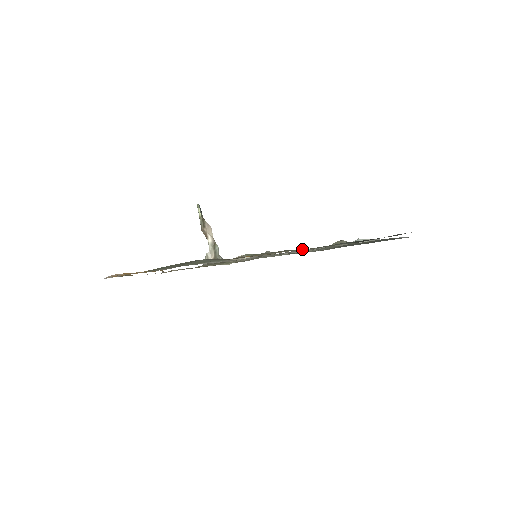
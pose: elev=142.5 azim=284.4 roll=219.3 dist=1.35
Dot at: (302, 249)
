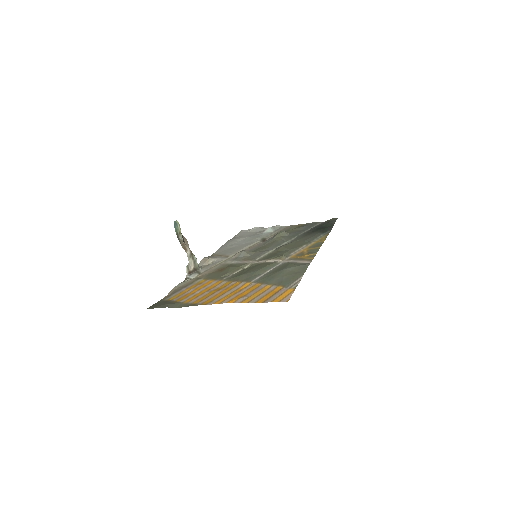
Dot at: (309, 243)
